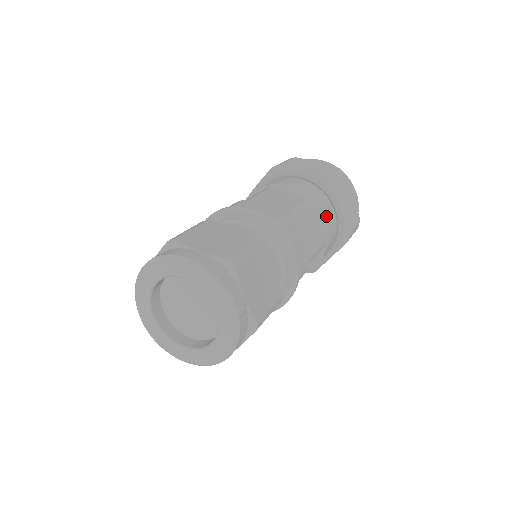
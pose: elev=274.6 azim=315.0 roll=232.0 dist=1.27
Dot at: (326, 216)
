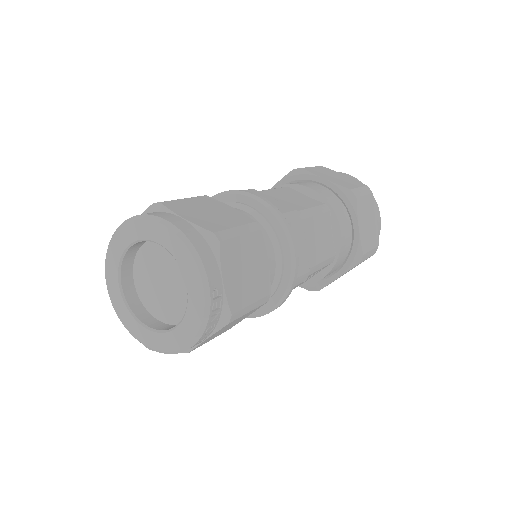
Dot at: (341, 228)
